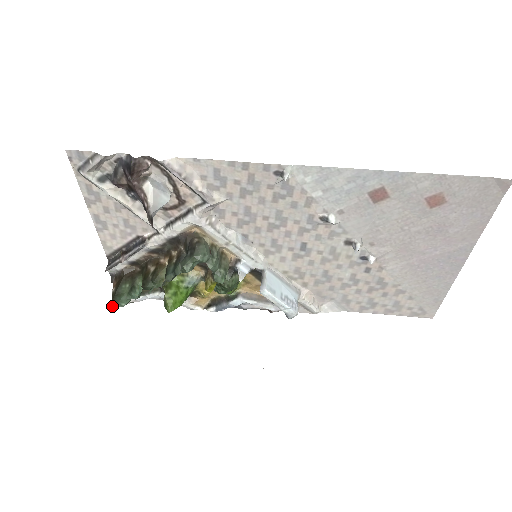
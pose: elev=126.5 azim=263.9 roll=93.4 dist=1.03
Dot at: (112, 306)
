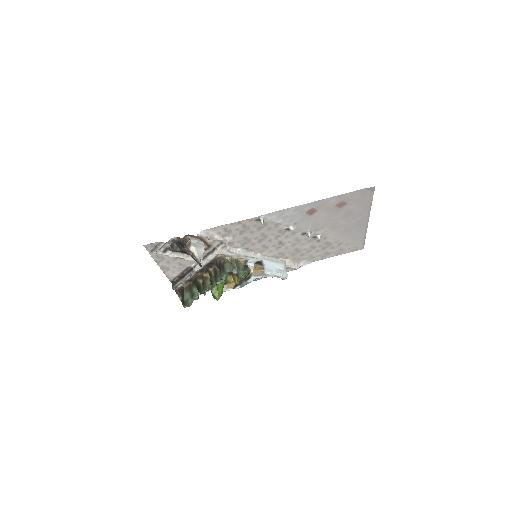
Dot at: (184, 307)
